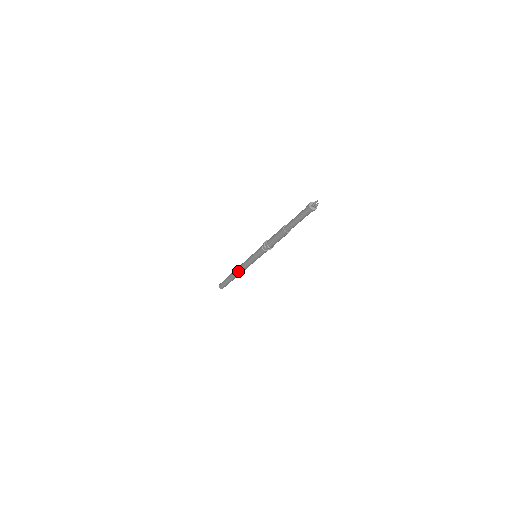
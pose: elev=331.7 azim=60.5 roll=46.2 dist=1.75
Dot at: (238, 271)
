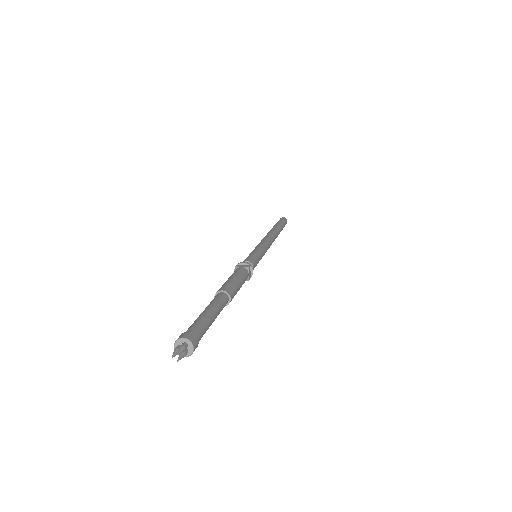
Dot at: occluded
